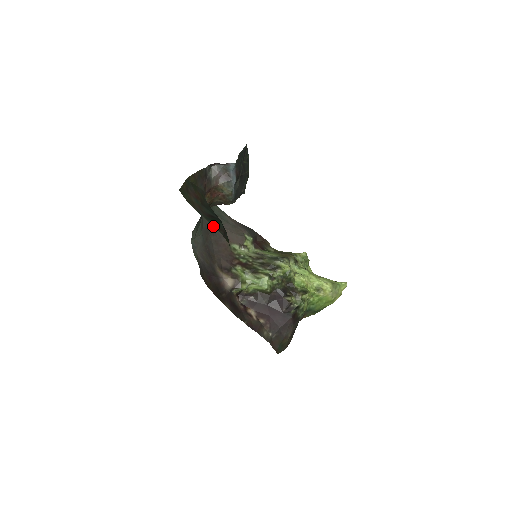
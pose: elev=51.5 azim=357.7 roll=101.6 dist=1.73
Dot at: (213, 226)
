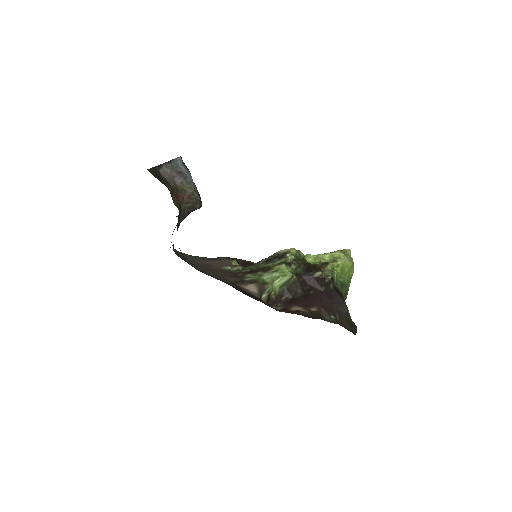
Dot at: occluded
